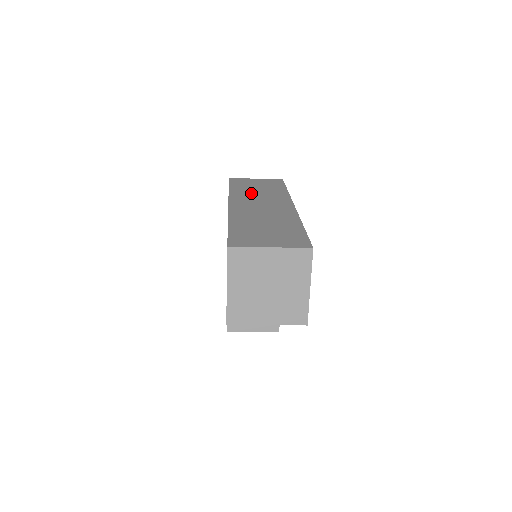
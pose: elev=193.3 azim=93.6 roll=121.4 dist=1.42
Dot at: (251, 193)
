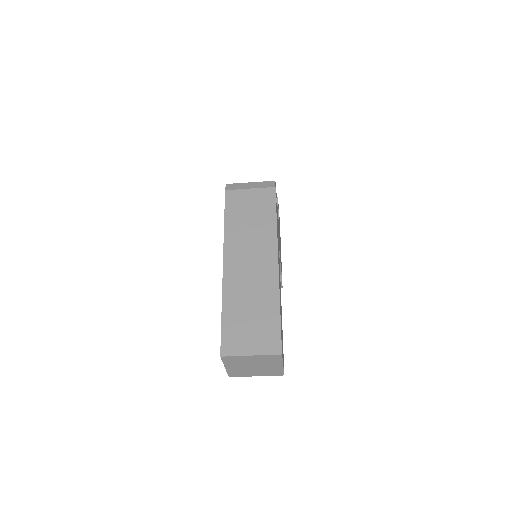
Dot at: (243, 233)
